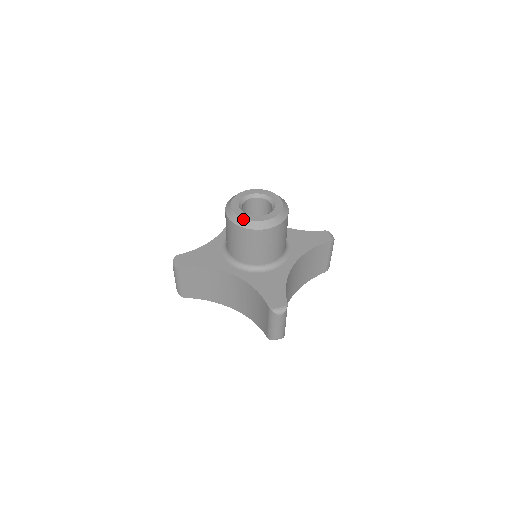
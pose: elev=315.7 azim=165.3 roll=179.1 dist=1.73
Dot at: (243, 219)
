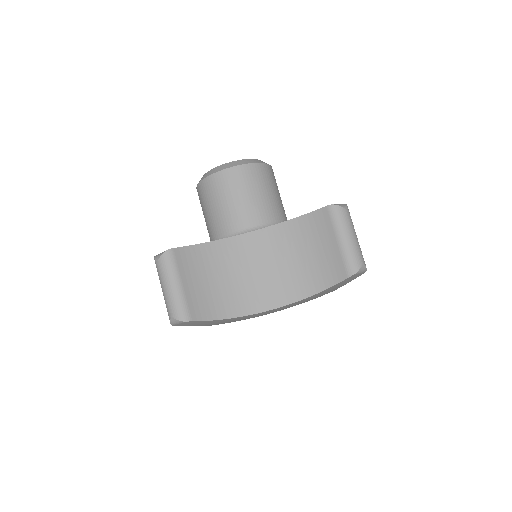
Dot at: occluded
